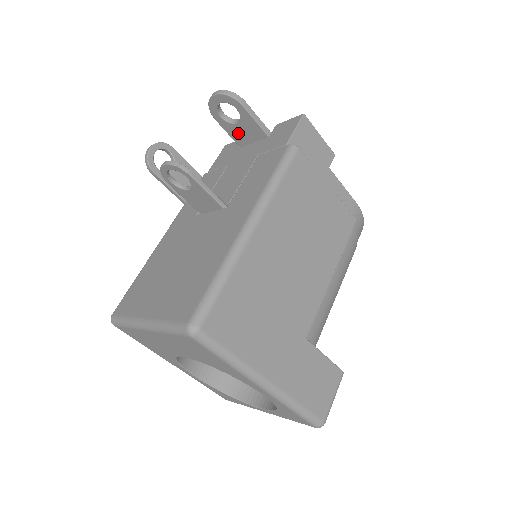
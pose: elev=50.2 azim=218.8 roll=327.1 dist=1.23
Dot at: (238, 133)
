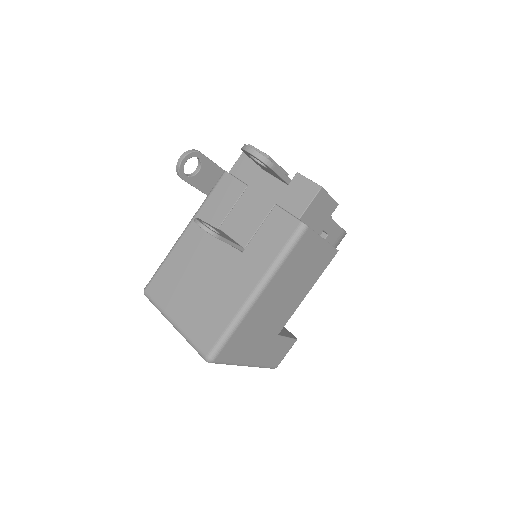
Dot at: (263, 167)
